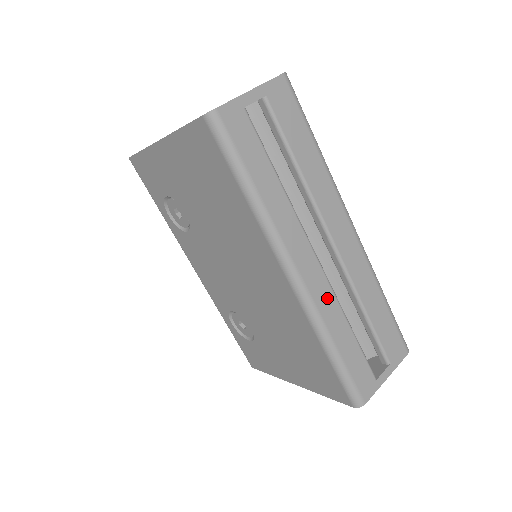
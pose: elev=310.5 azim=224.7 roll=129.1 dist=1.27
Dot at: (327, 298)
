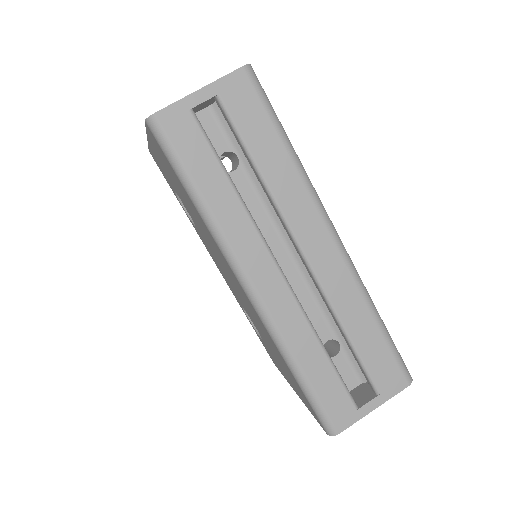
Dot at: (291, 315)
